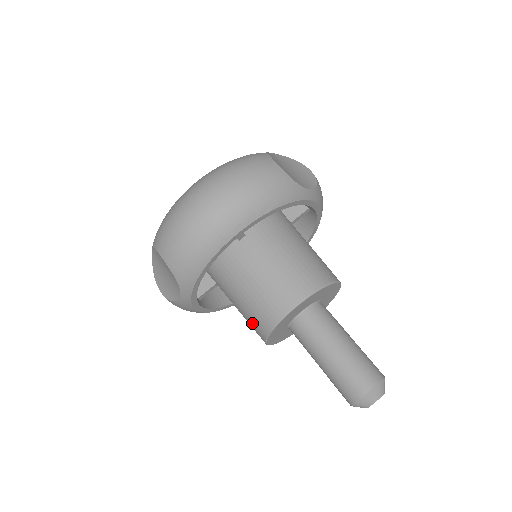
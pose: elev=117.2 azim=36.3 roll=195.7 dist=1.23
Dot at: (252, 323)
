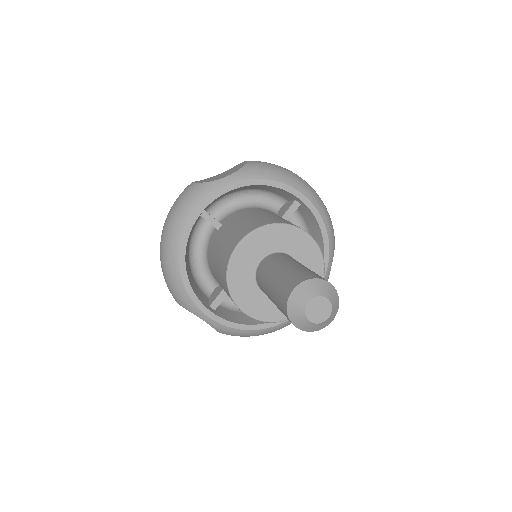
Dot at: (249, 225)
